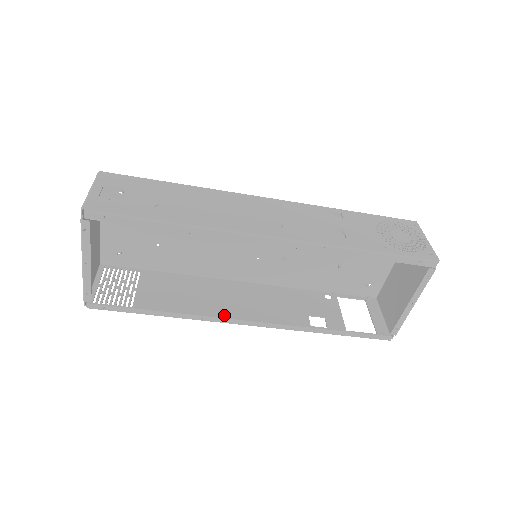
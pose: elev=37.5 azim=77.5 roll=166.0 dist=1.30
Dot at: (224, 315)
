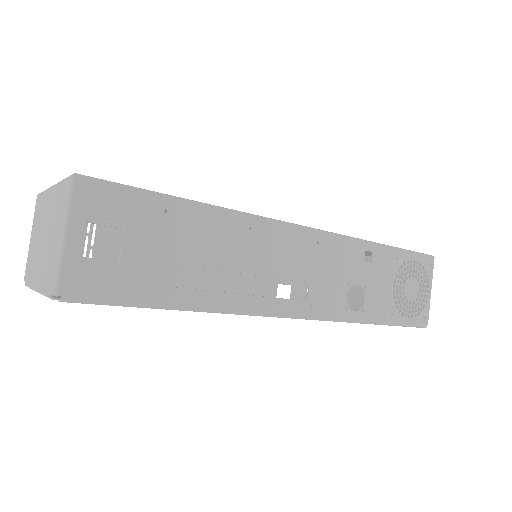
Dot at: occluded
